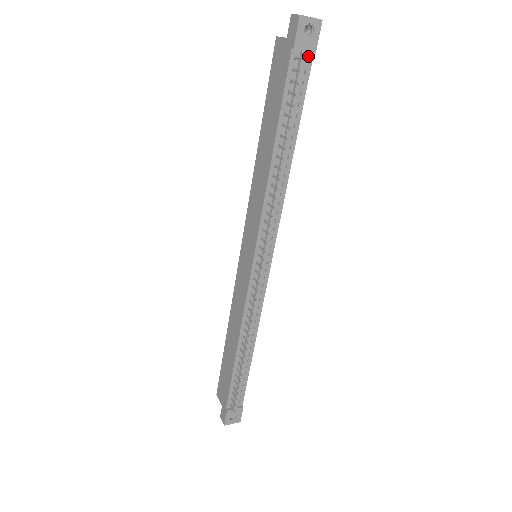
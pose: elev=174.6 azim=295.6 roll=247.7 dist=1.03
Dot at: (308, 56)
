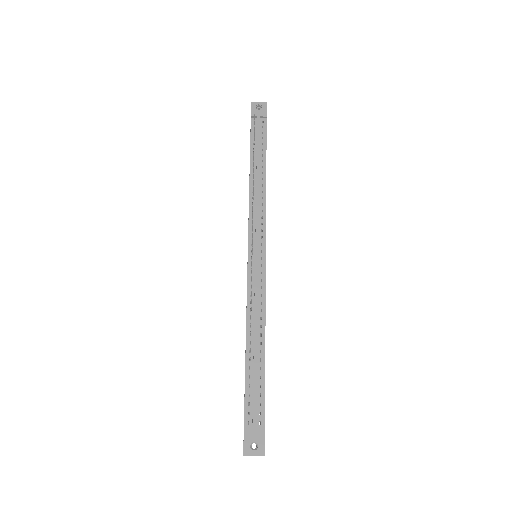
Dot at: (263, 120)
